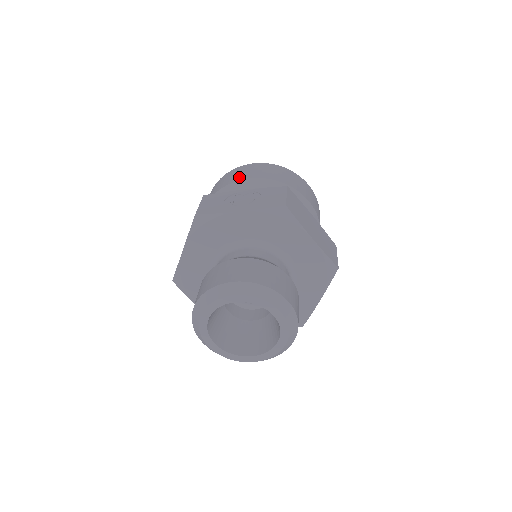
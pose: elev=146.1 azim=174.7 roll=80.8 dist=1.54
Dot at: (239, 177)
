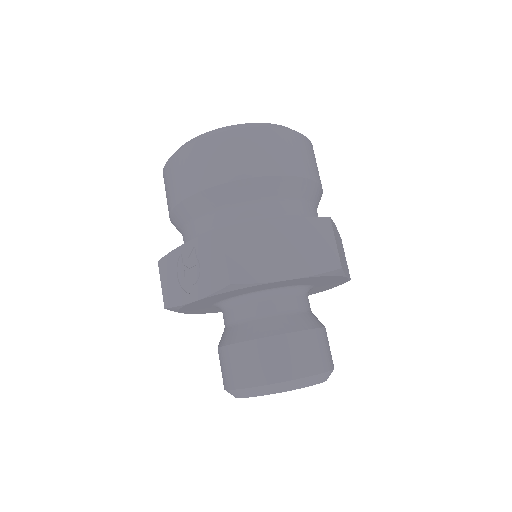
Dot at: (174, 196)
